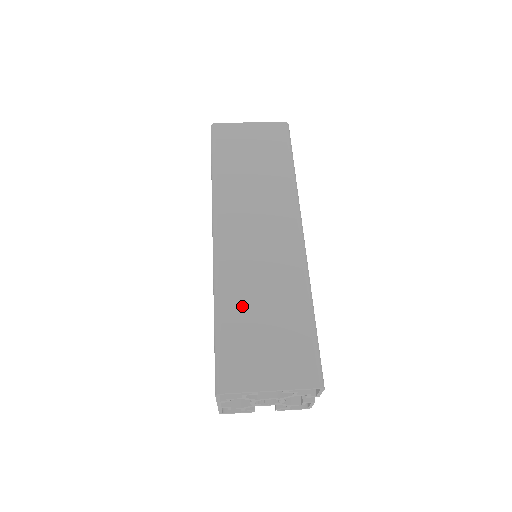
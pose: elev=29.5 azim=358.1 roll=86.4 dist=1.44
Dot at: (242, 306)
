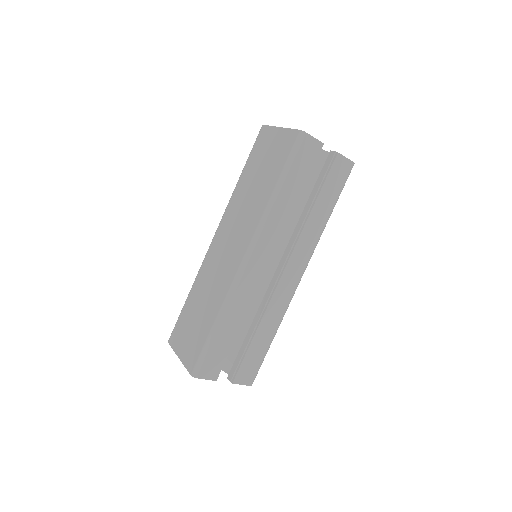
Dot at: (196, 296)
